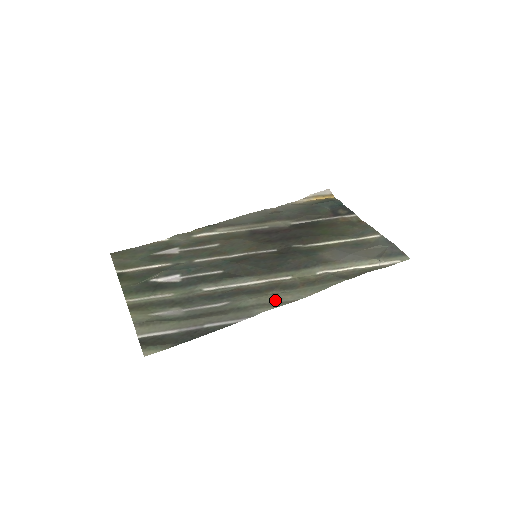
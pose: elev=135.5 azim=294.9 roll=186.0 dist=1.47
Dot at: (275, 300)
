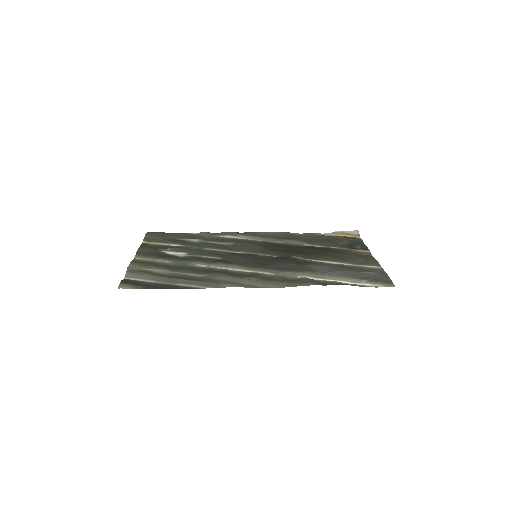
Dot at: (246, 283)
